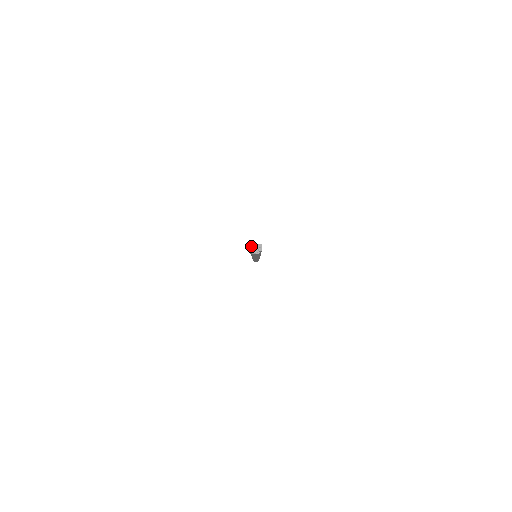
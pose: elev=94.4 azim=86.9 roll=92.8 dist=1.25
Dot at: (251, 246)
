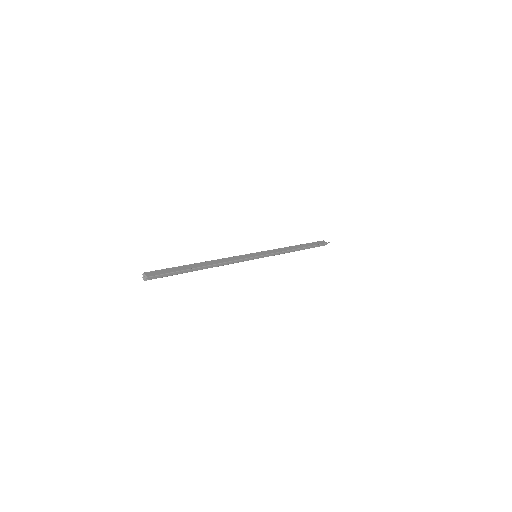
Dot at: (143, 274)
